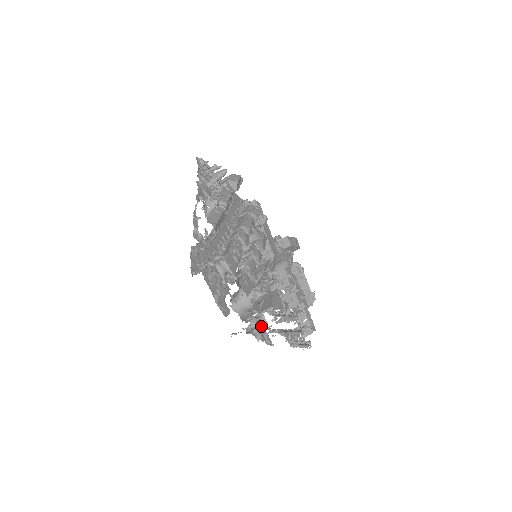
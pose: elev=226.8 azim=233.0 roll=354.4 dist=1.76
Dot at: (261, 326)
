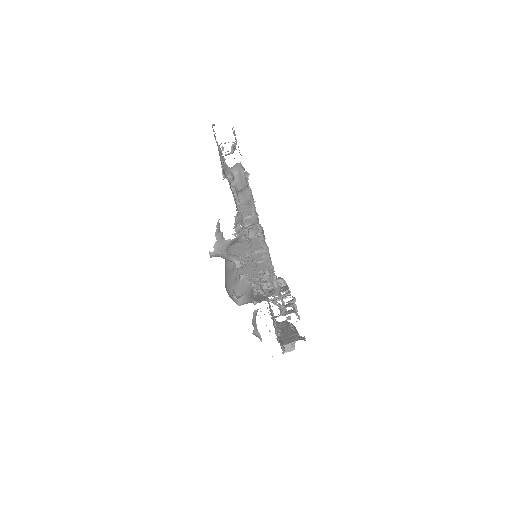
Dot at: (245, 228)
